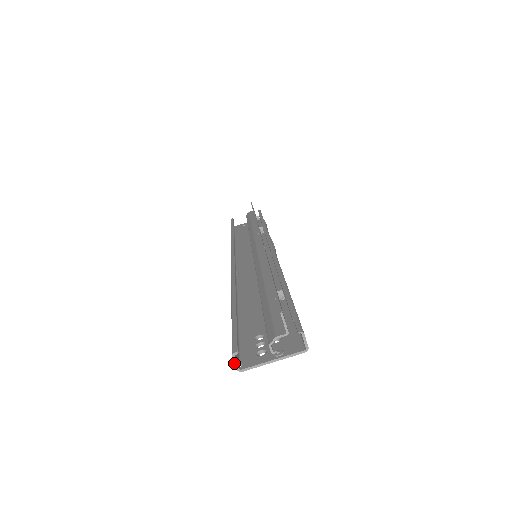
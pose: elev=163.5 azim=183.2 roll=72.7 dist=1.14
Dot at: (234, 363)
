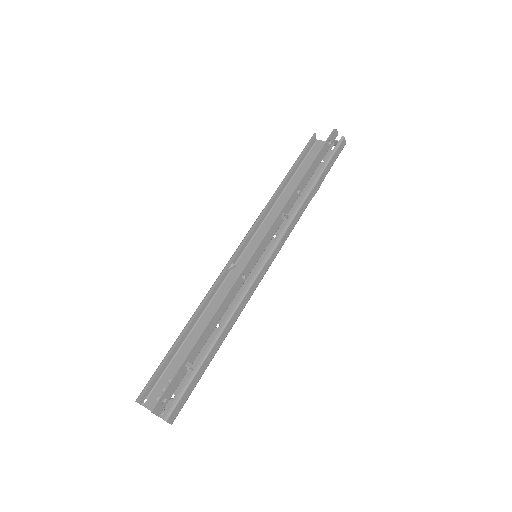
Dot at: occluded
